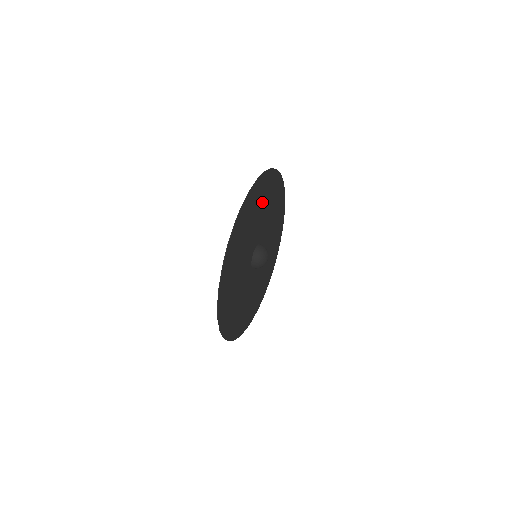
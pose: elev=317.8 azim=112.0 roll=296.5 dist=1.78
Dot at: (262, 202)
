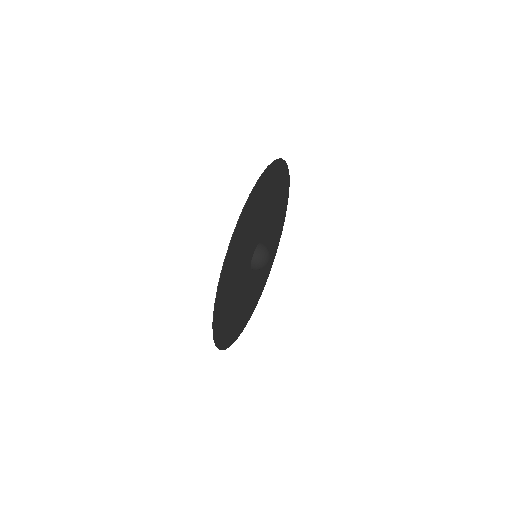
Dot at: (253, 217)
